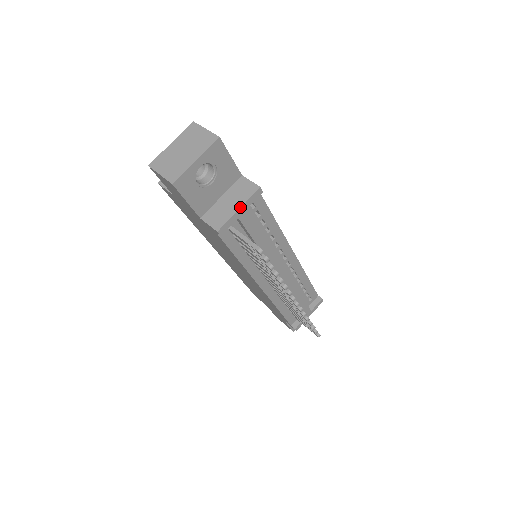
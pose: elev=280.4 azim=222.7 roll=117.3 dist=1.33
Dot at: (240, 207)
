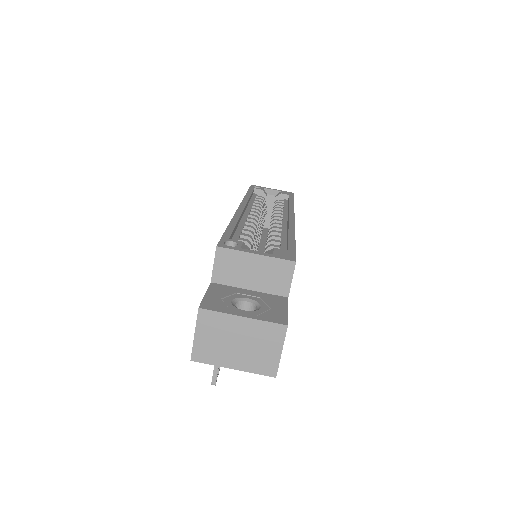
Dot at: occluded
